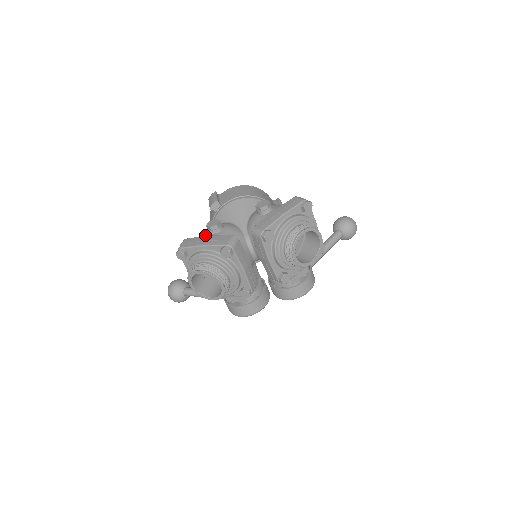
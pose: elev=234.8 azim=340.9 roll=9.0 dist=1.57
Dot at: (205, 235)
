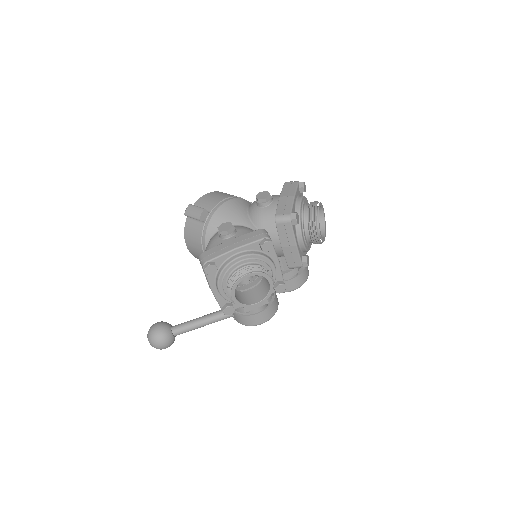
Dot at: (221, 242)
